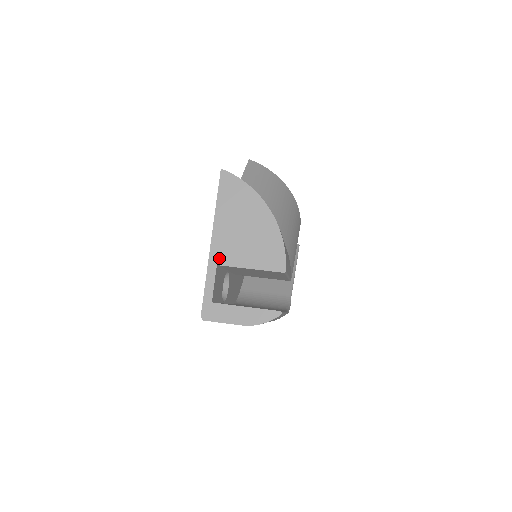
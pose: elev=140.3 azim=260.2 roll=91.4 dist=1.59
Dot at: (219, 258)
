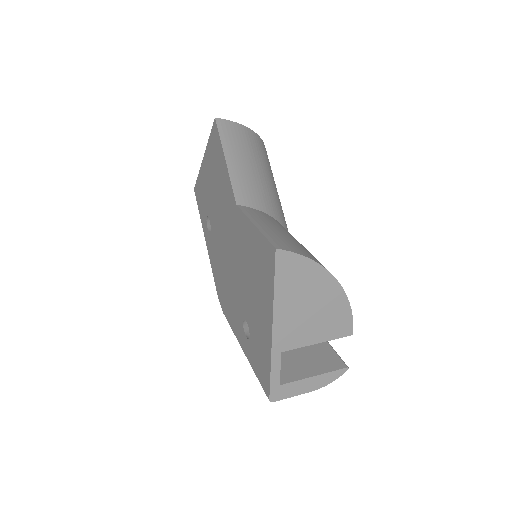
Dot at: (283, 345)
